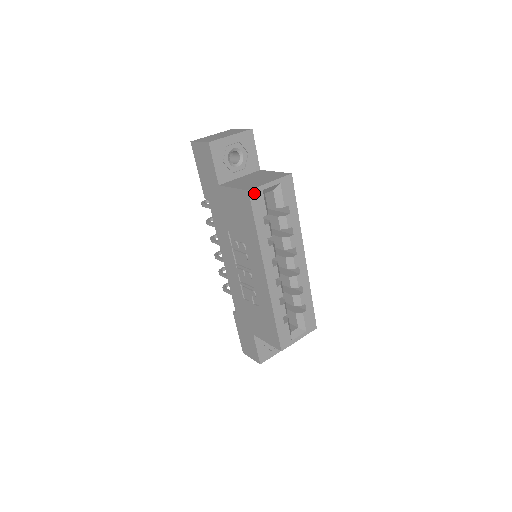
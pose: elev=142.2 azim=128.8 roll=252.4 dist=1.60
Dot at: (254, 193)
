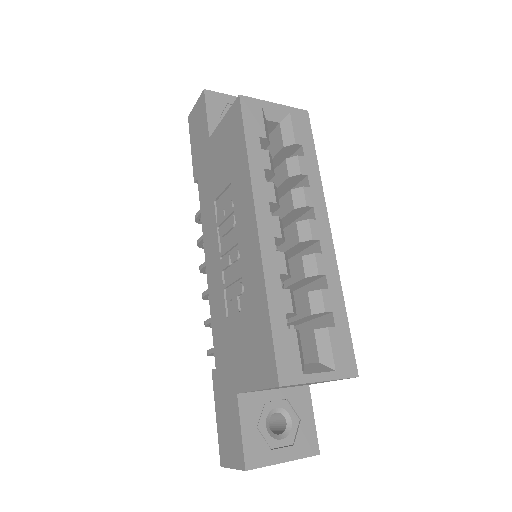
Dot at: (248, 102)
